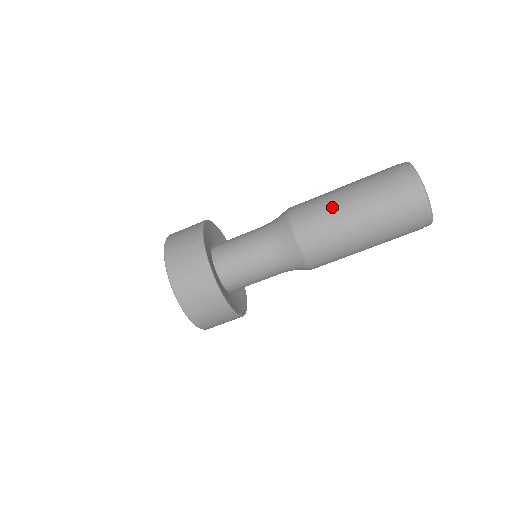
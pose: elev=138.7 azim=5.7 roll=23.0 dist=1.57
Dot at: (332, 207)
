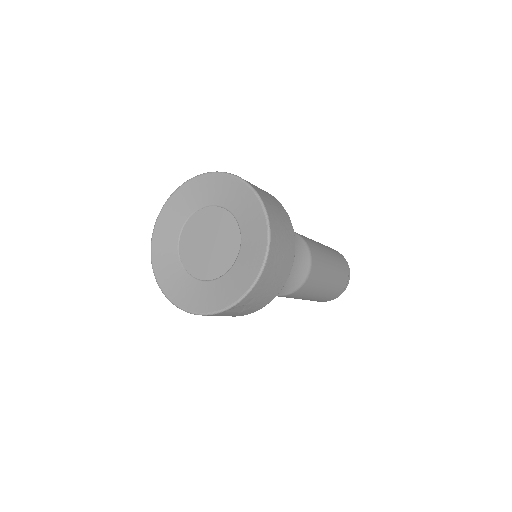
Dot at: occluded
